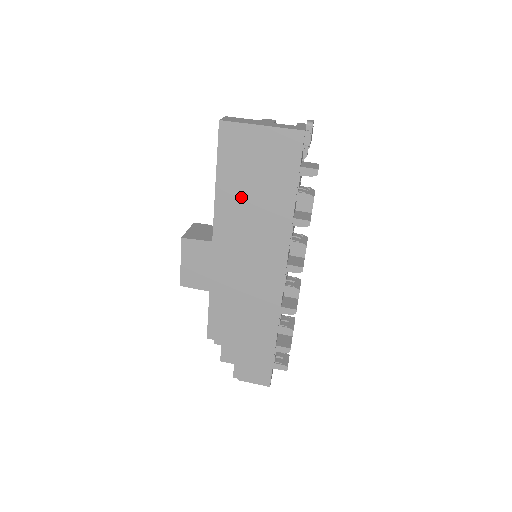
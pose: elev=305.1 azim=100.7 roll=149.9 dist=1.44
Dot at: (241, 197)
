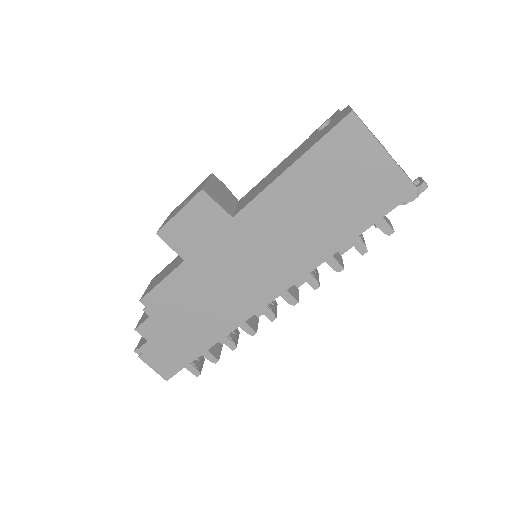
Dot at: (302, 199)
